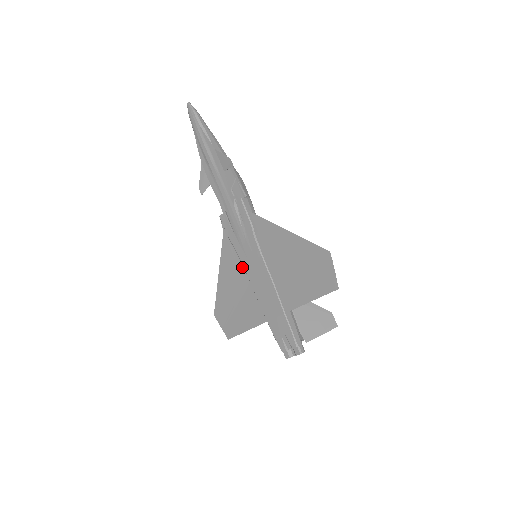
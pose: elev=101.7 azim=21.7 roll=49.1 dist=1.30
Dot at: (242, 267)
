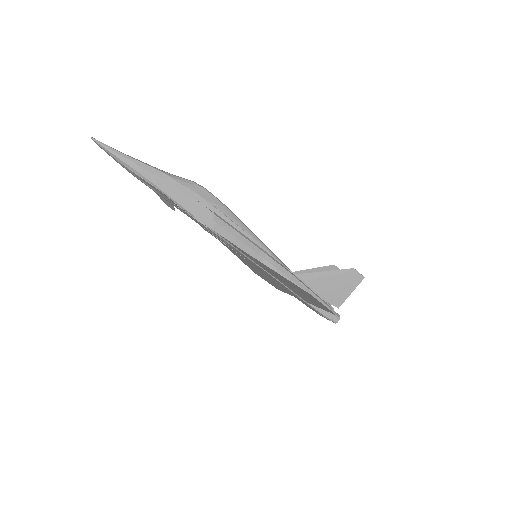
Dot at: (250, 263)
